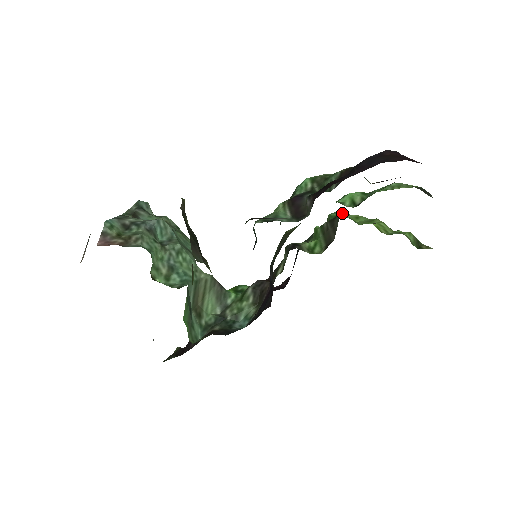
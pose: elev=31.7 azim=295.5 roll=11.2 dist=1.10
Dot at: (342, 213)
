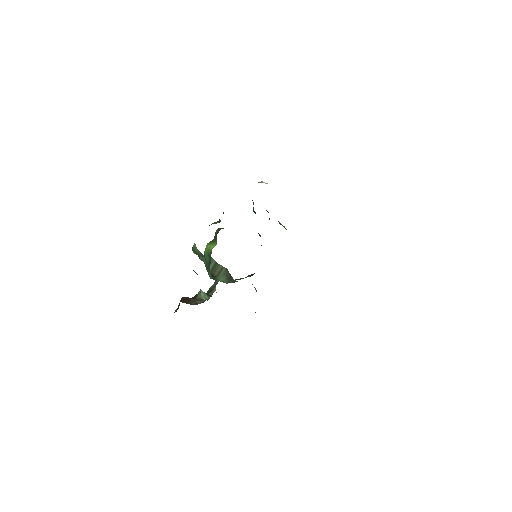
Dot at: occluded
